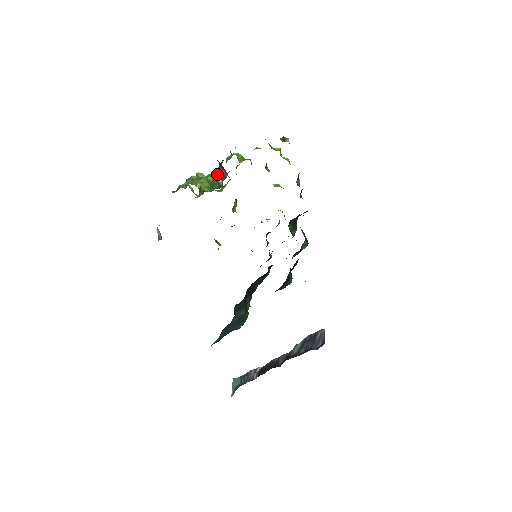
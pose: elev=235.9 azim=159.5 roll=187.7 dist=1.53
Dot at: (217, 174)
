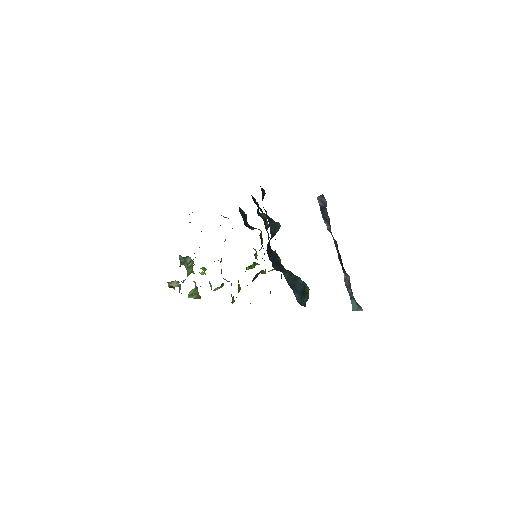
Dot at: (187, 266)
